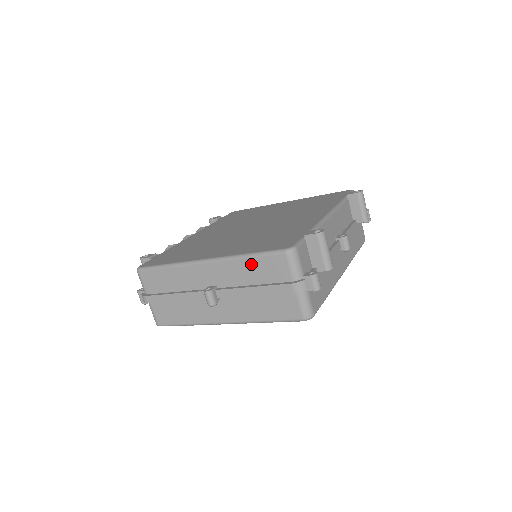
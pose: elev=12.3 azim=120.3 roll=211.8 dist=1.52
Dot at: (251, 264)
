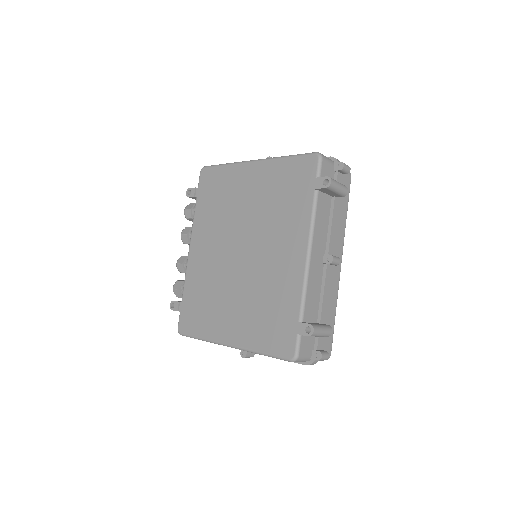
Dot at: occluded
